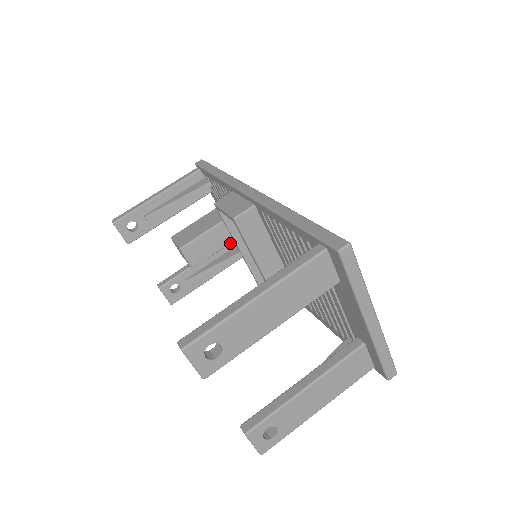
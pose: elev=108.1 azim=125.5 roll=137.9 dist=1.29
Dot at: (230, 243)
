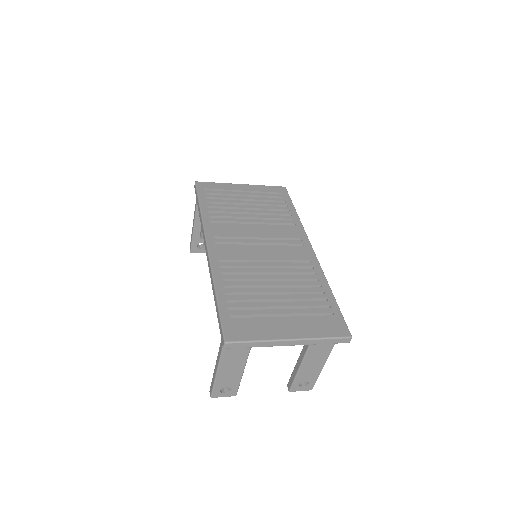
Dot at: occluded
